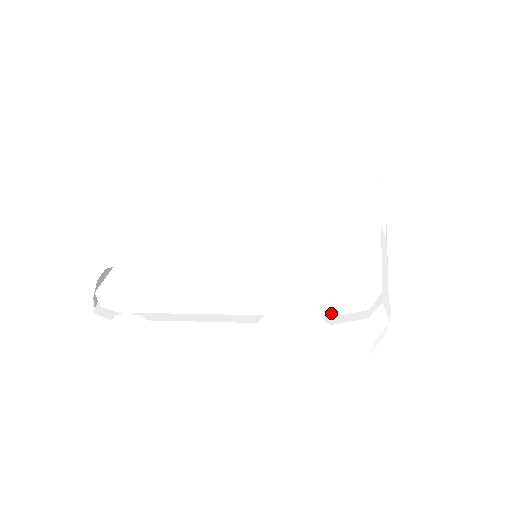
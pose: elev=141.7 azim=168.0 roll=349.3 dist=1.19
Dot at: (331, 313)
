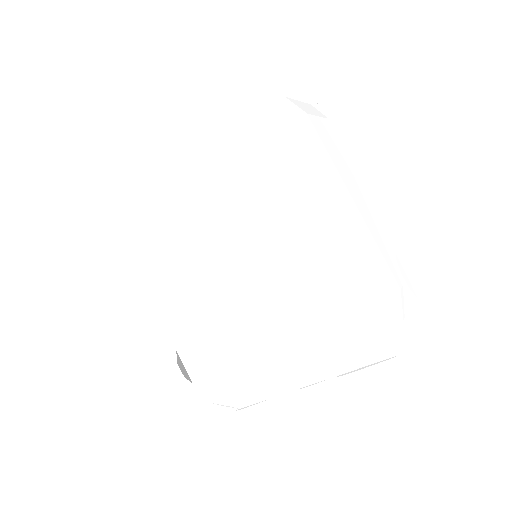
Dot at: (380, 341)
